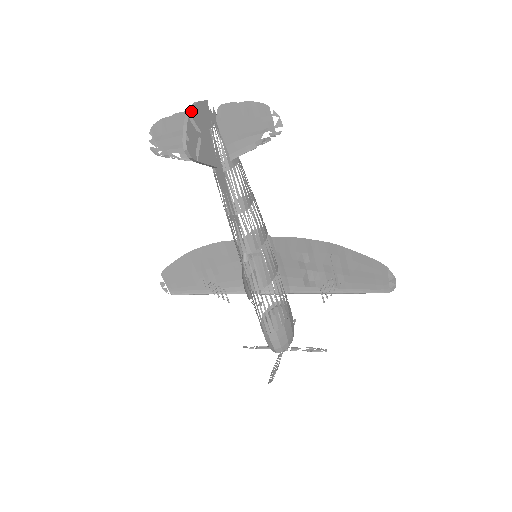
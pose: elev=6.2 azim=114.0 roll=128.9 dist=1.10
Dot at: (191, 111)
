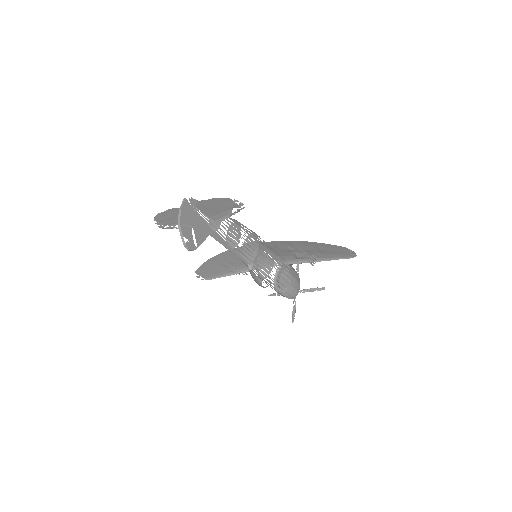
Dot at: (180, 221)
